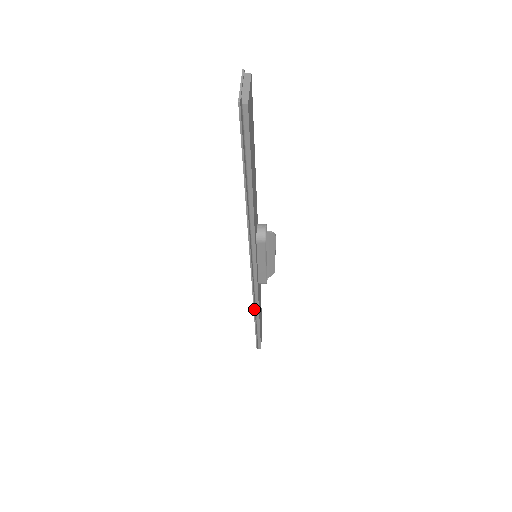
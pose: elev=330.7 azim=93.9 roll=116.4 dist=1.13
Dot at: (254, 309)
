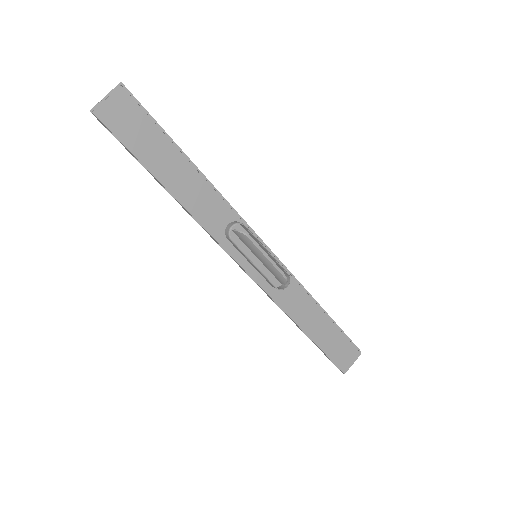
Dot at: (288, 316)
